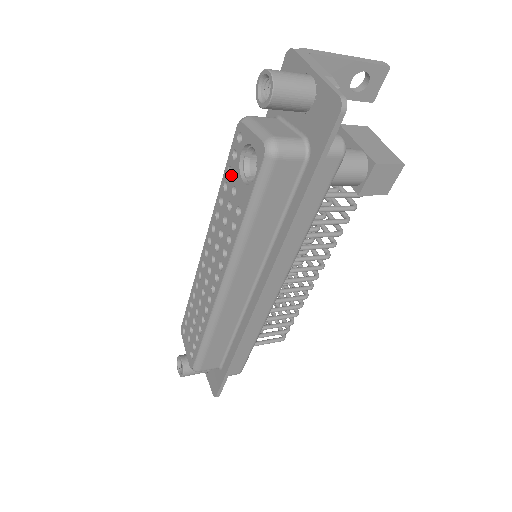
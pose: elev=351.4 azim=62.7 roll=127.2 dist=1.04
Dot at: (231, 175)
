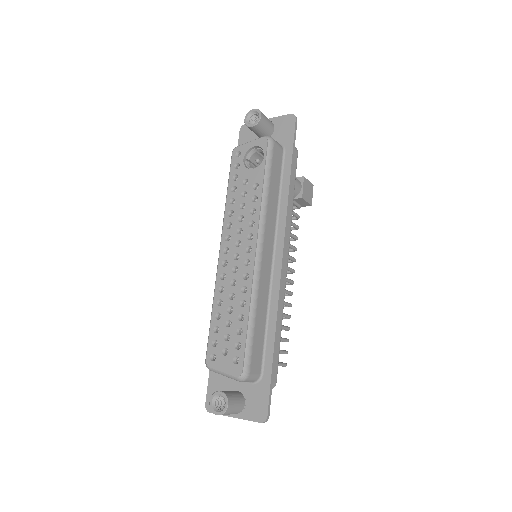
Dot at: (238, 178)
